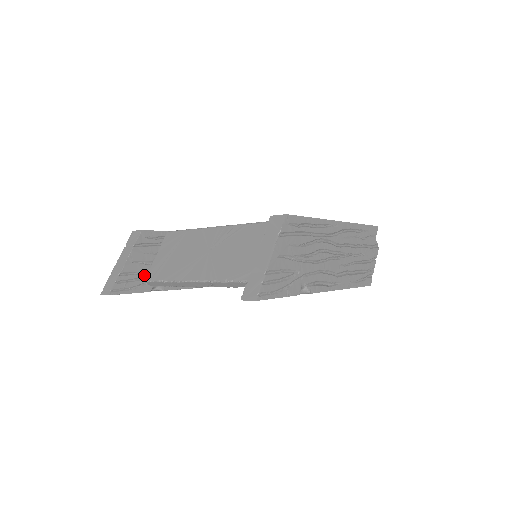
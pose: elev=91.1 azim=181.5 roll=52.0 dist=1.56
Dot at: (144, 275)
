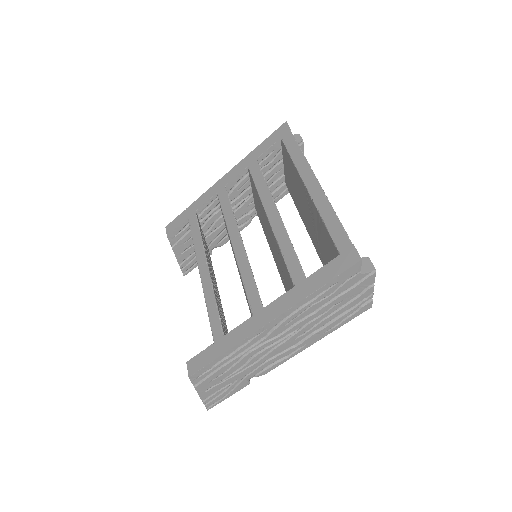
Dot at: occluded
